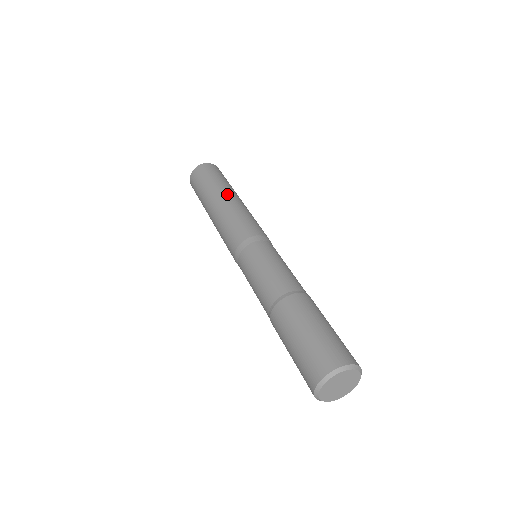
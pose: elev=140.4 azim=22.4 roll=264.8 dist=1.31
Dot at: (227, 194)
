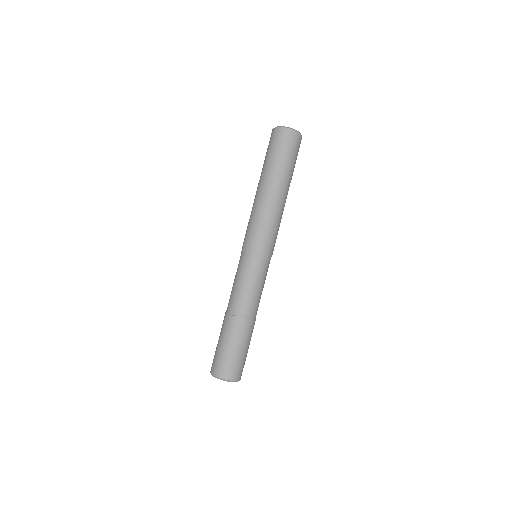
Dot at: (267, 186)
